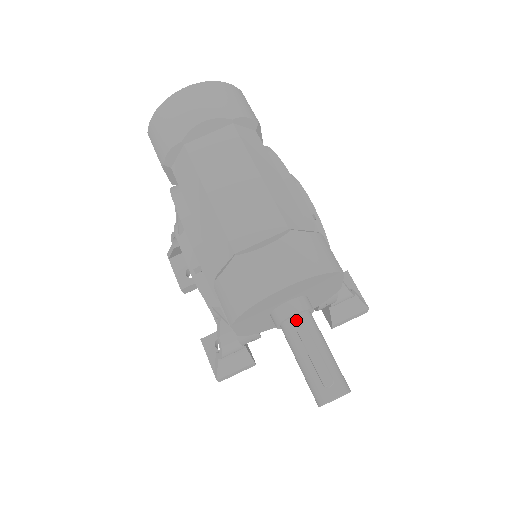
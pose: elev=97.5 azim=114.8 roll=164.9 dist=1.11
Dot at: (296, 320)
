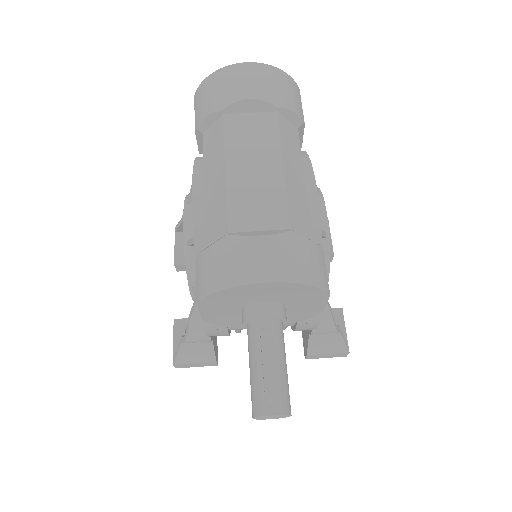
Dot at: (264, 323)
